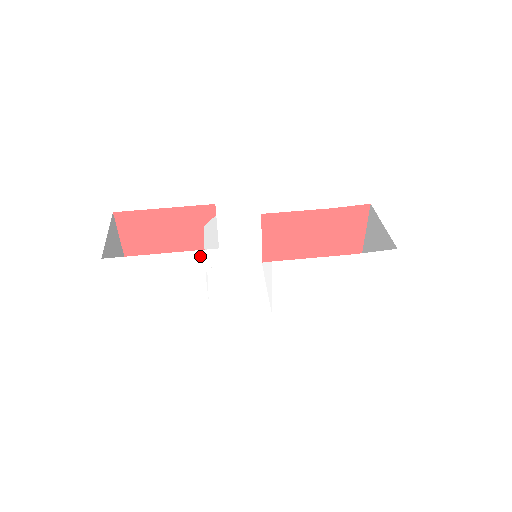
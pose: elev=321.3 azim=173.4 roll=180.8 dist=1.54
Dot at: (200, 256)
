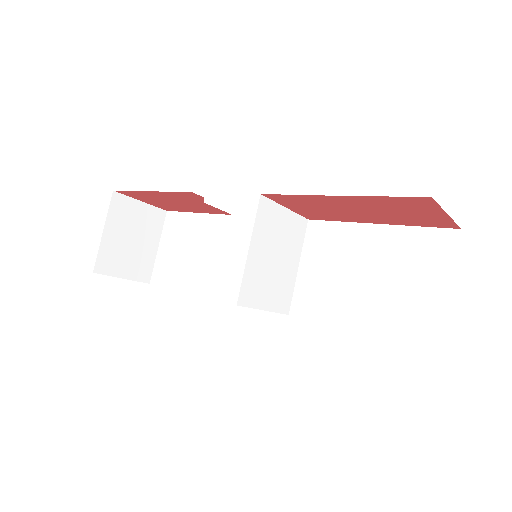
Dot at: occluded
